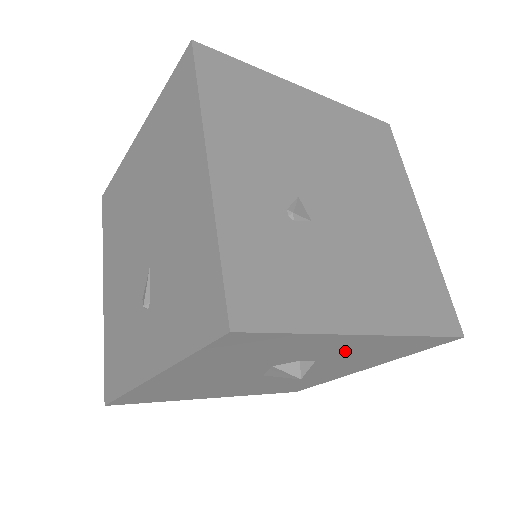
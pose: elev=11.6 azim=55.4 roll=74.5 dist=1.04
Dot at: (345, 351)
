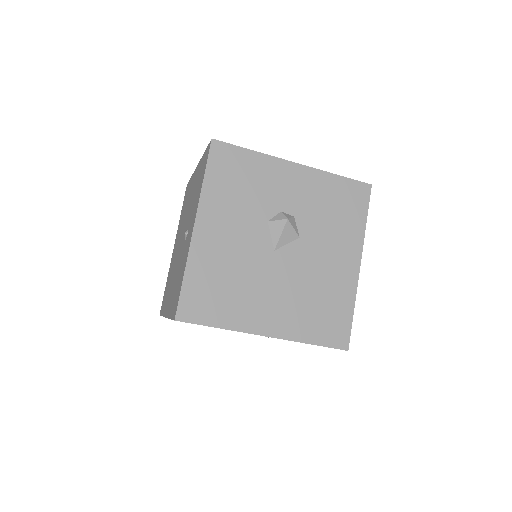
Dot at: (302, 197)
